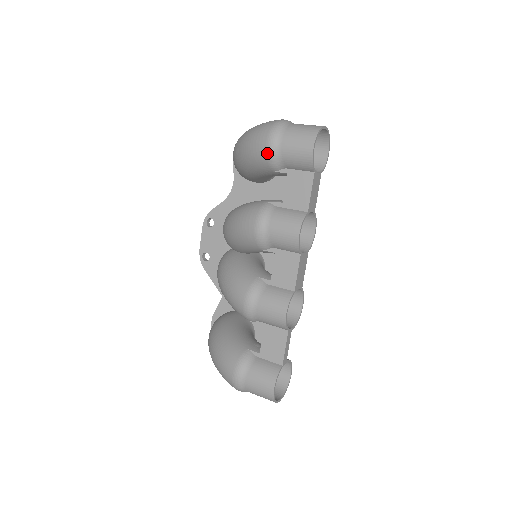
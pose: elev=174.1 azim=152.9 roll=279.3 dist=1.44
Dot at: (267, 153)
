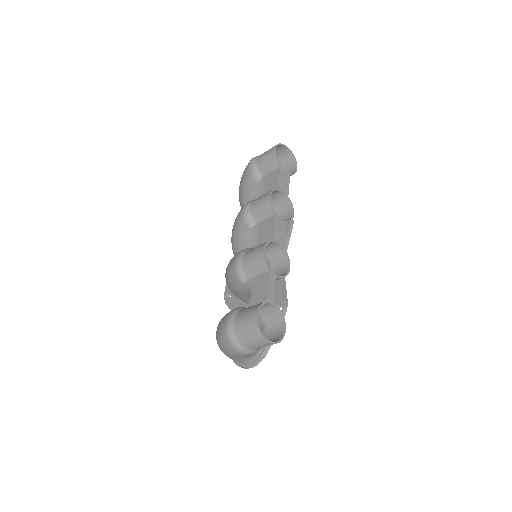
Dot at: (249, 169)
